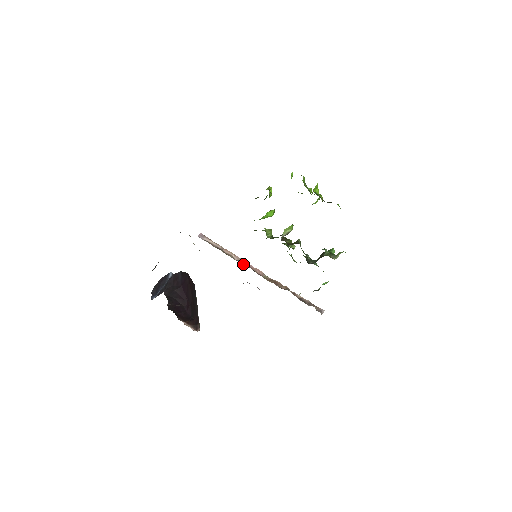
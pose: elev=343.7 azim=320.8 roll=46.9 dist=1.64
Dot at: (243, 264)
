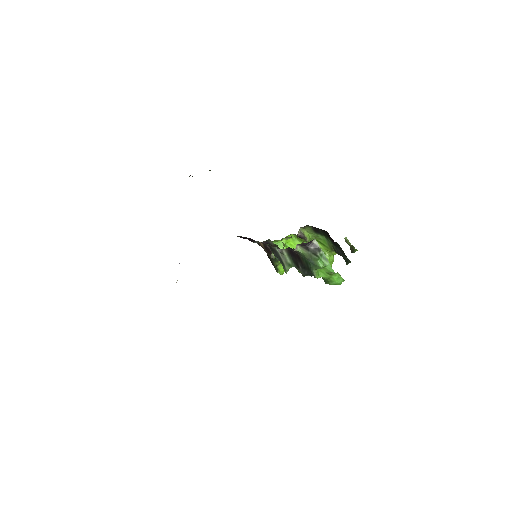
Dot at: occluded
